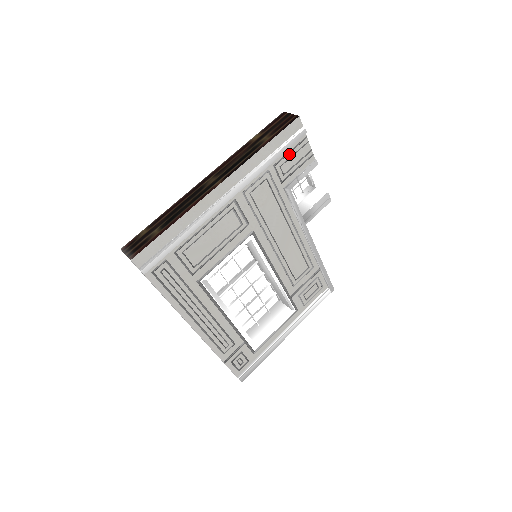
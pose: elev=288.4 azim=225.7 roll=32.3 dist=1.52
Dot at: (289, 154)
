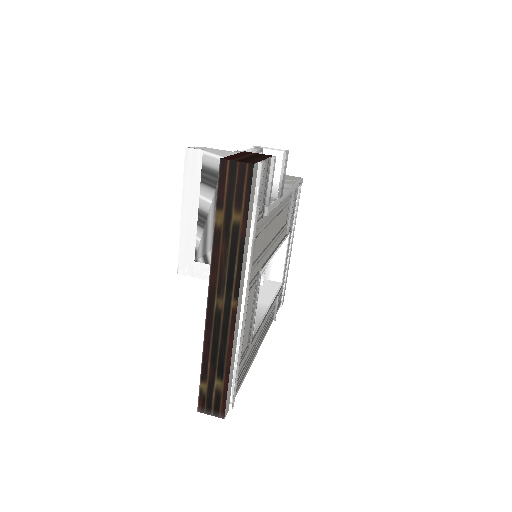
Dot at: occluded
